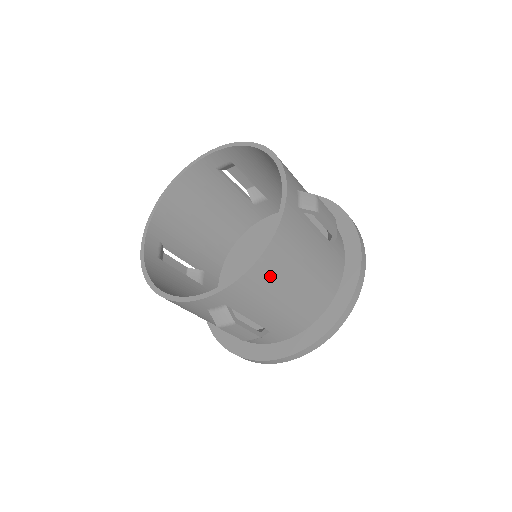
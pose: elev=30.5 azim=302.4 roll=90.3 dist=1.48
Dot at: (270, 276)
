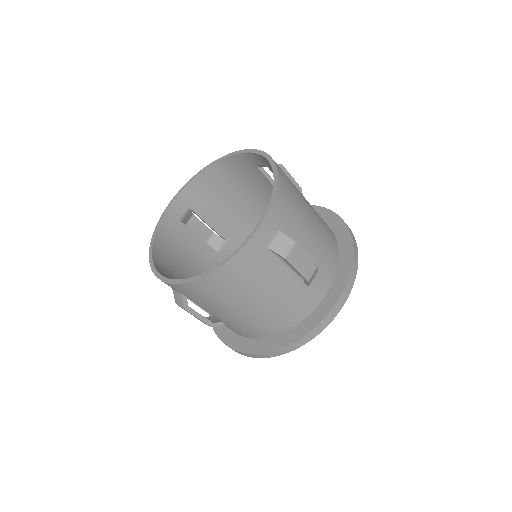
Dot at: (217, 291)
